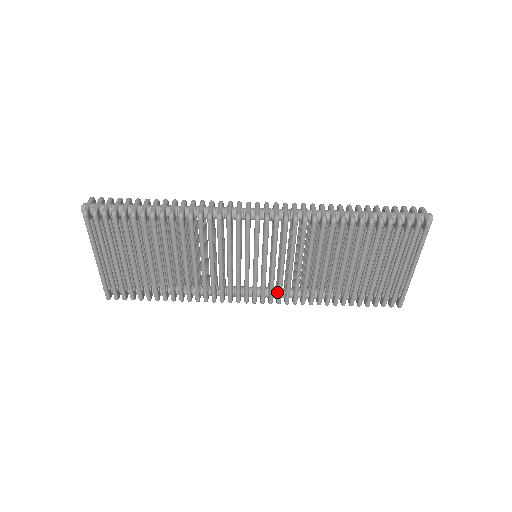
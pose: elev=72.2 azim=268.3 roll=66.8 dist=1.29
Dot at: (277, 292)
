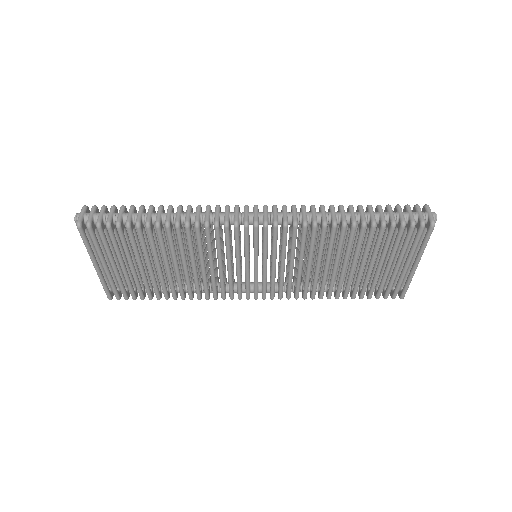
Dot at: occluded
